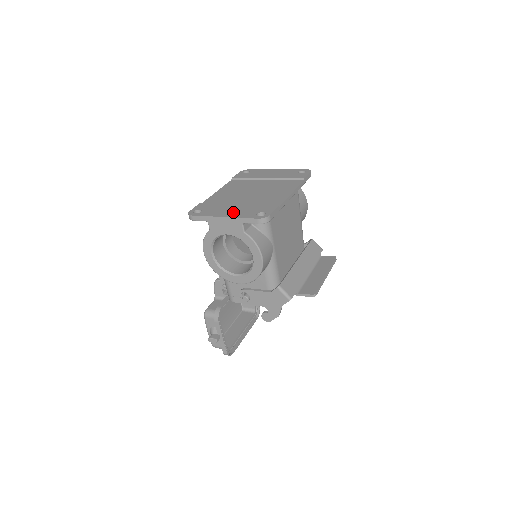
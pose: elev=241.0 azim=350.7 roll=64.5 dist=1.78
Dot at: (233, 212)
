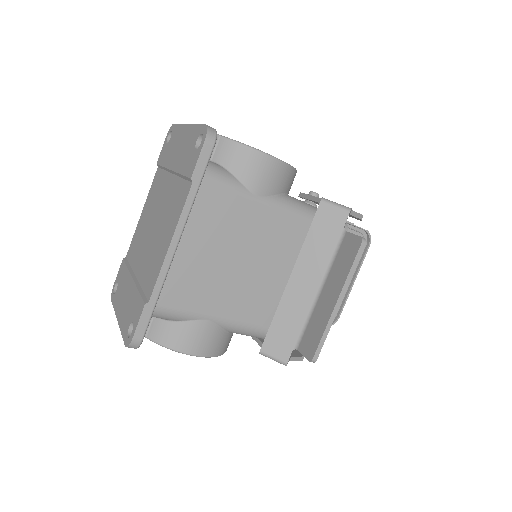
Dot at: (123, 308)
